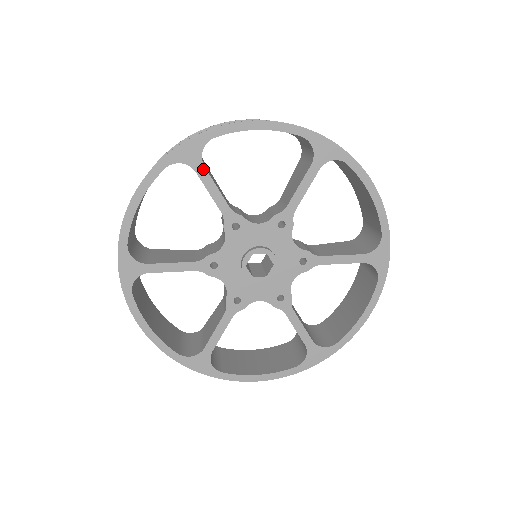
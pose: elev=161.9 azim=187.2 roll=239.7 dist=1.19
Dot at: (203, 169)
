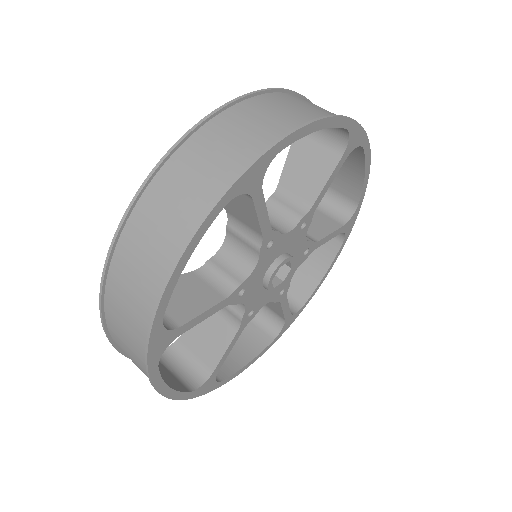
Dot at: (182, 328)
